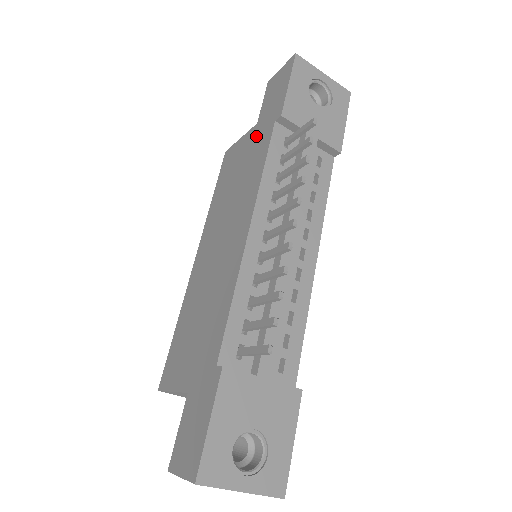
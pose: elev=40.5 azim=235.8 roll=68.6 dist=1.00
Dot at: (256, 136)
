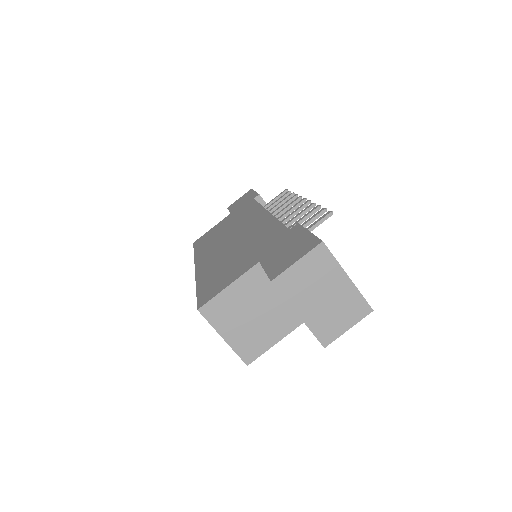
Dot at: (235, 213)
